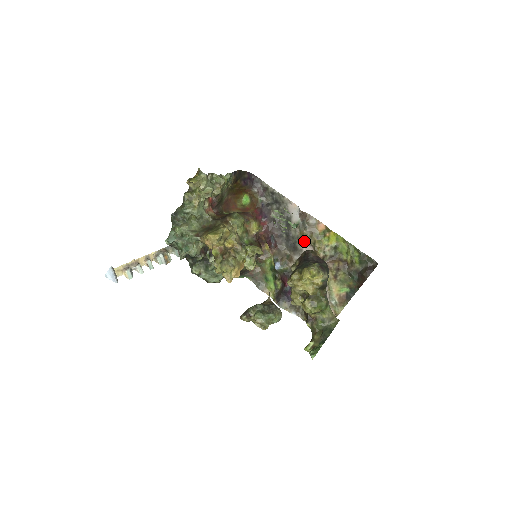
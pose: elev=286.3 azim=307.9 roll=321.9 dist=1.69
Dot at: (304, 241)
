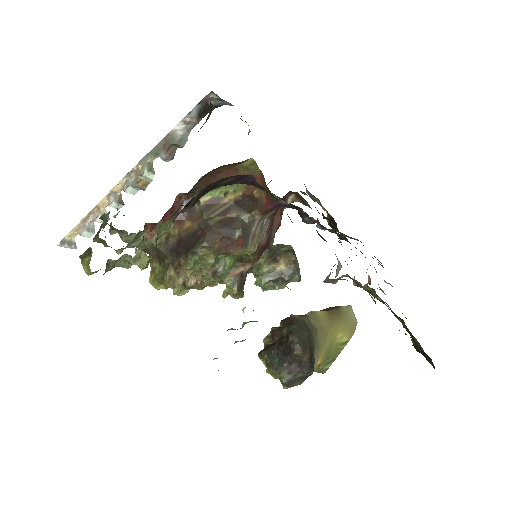
Dot at: occluded
